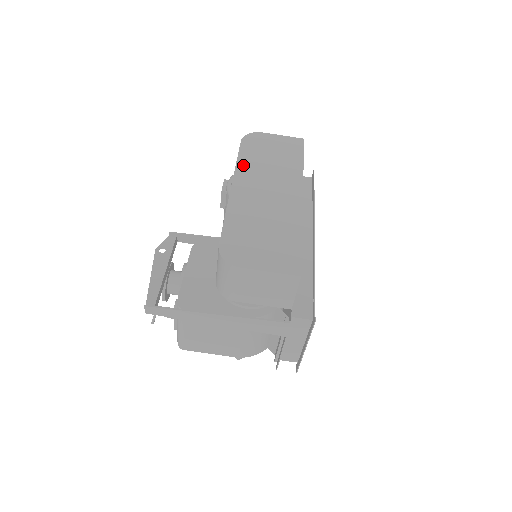
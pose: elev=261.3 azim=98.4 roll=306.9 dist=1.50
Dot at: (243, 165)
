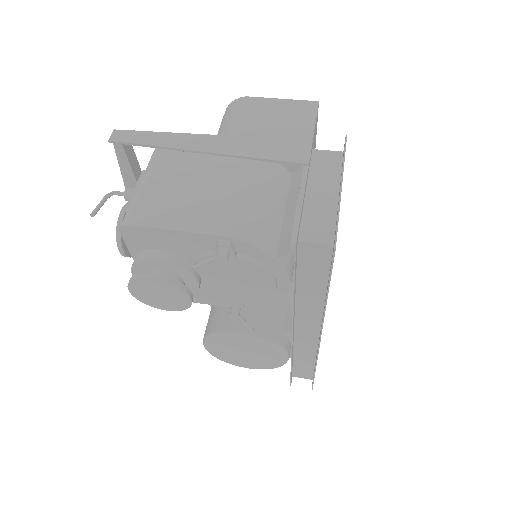
Dot at: occluded
